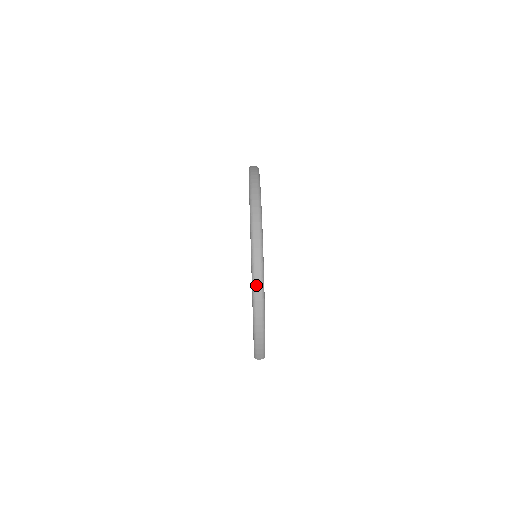
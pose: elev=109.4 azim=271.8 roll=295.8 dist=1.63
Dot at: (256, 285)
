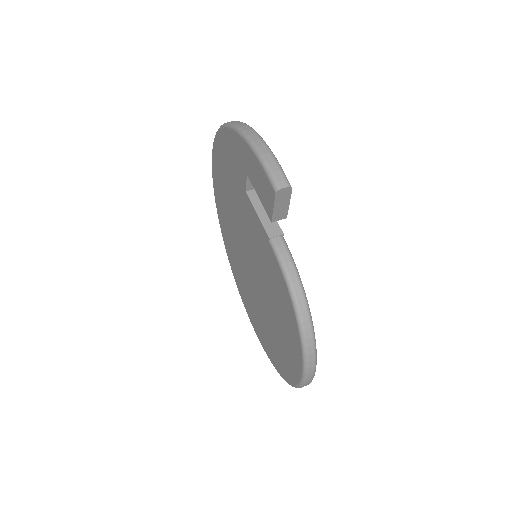
Dot at: (231, 122)
